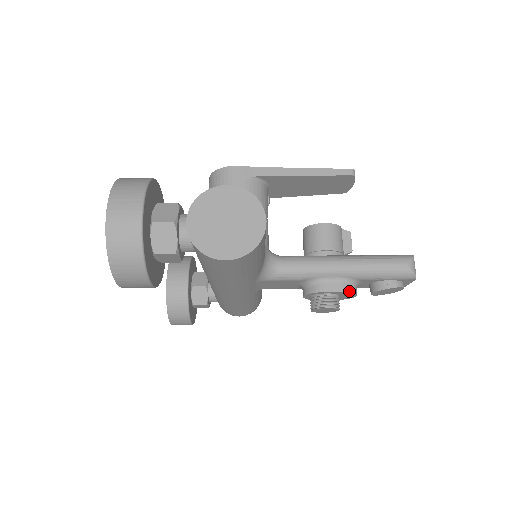
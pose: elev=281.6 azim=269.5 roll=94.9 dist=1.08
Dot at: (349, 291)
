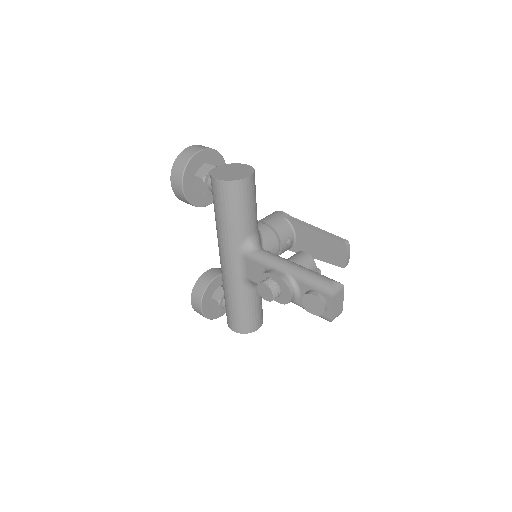
Dot at: (285, 281)
